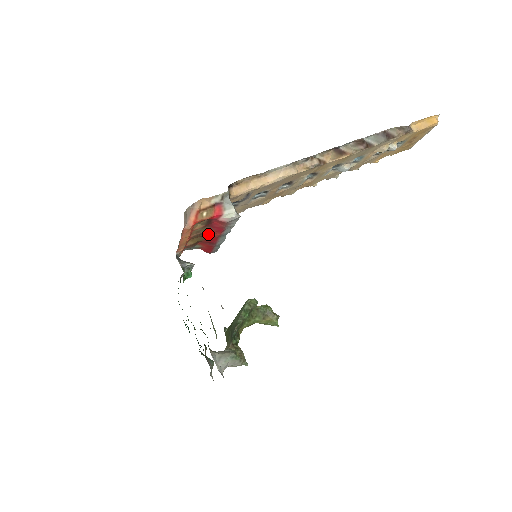
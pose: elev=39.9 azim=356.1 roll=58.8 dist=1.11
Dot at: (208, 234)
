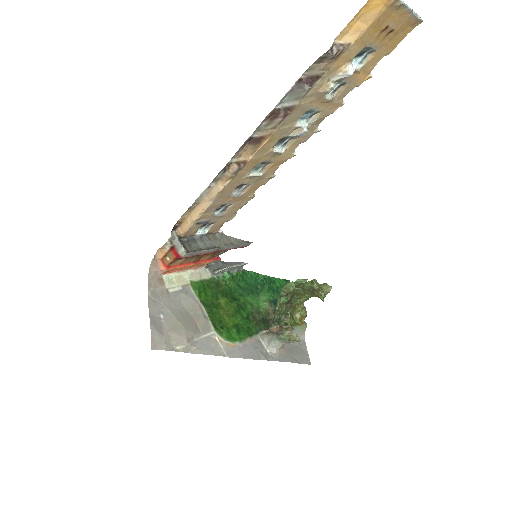
Dot at: occluded
